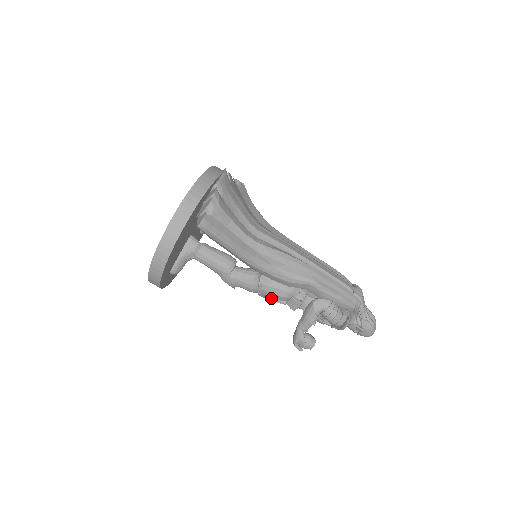
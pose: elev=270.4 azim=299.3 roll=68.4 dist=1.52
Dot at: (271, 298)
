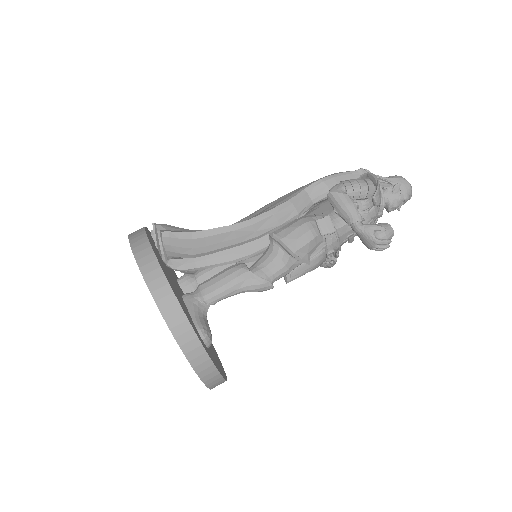
Dot at: (311, 260)
